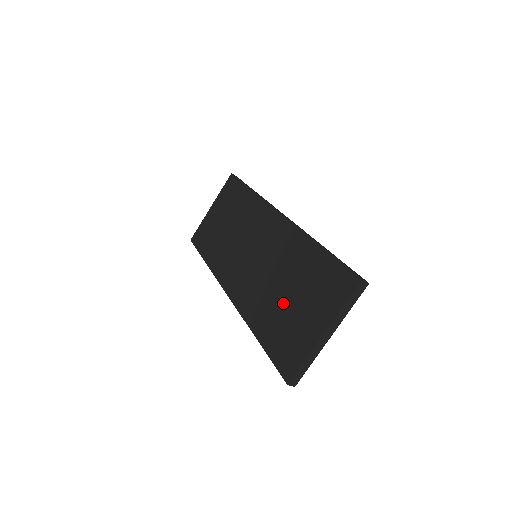
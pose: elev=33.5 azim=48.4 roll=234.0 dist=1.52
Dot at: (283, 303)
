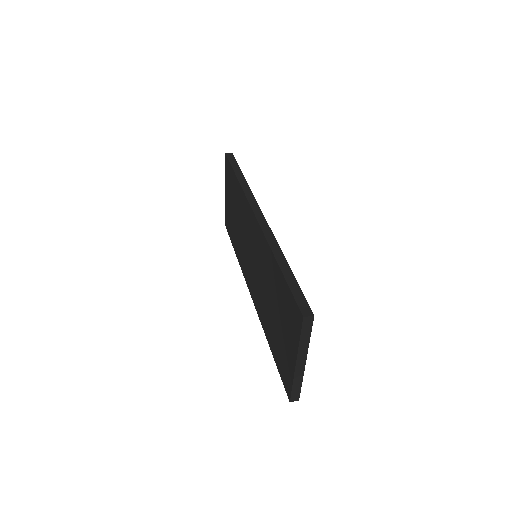
Dot at: (273, 319)
